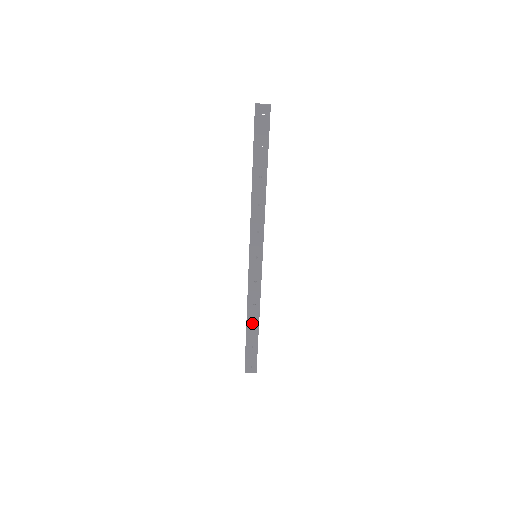
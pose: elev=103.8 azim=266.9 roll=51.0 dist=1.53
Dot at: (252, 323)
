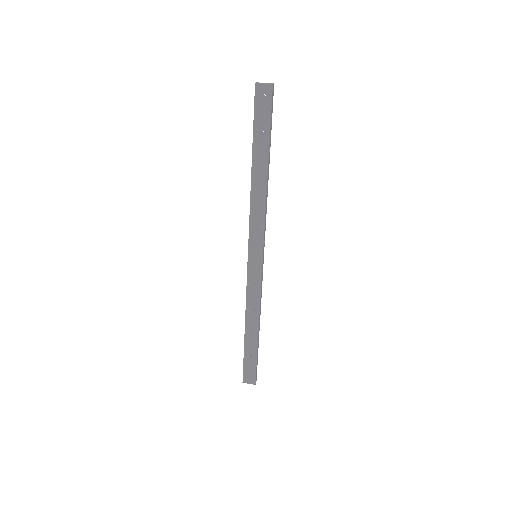
Dot at: (251, 330)
